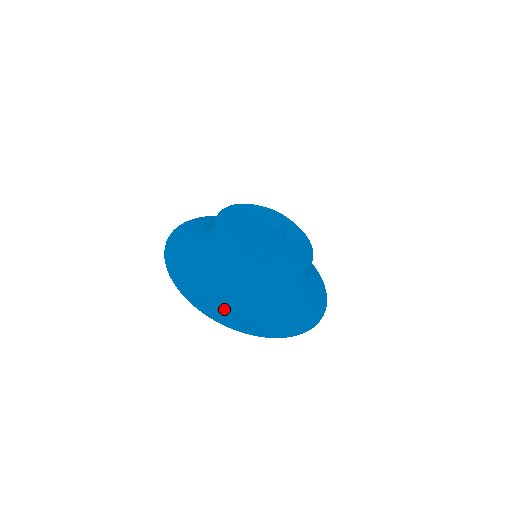
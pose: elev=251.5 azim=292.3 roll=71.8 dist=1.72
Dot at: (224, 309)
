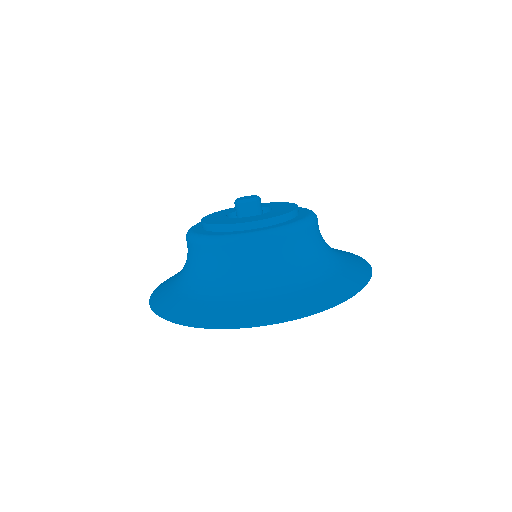
Dot at: (238, 310)
